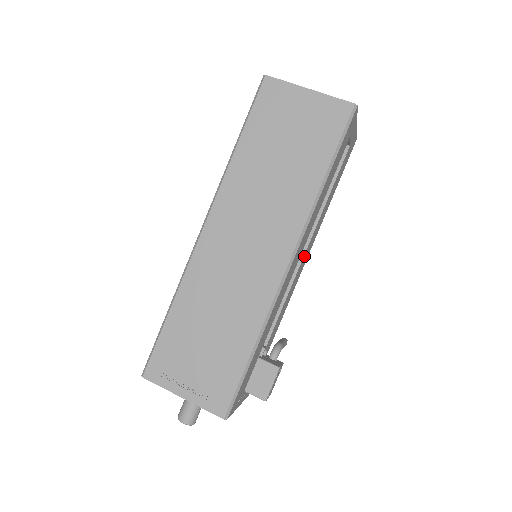
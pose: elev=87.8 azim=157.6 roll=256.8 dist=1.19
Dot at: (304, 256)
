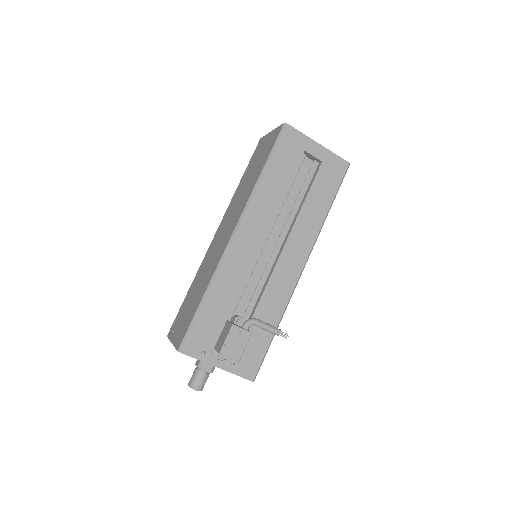
Dot at: (286, 250)
